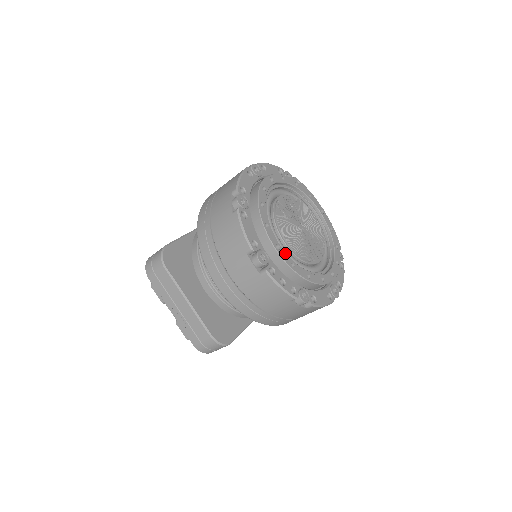
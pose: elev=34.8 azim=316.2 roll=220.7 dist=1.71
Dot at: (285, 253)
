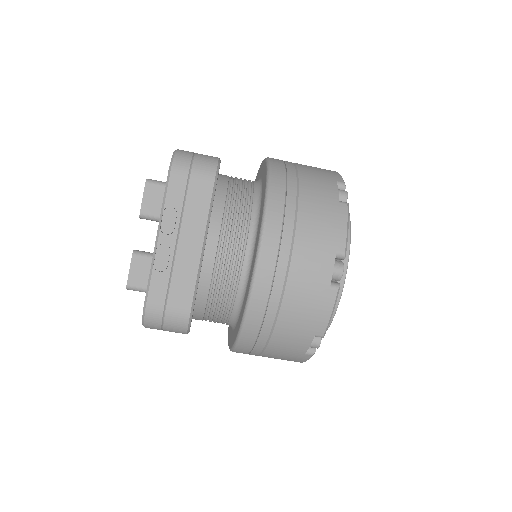
Dot at: occluded
